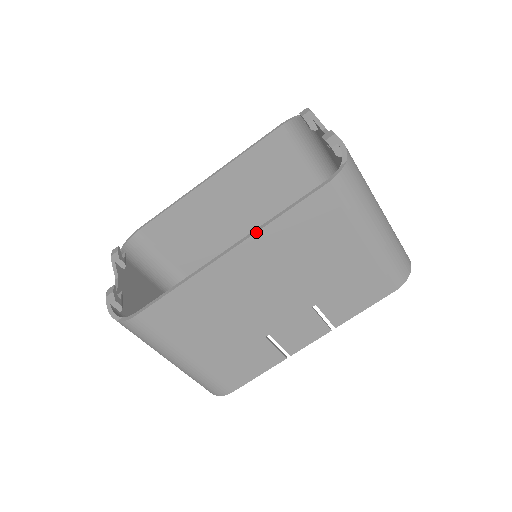
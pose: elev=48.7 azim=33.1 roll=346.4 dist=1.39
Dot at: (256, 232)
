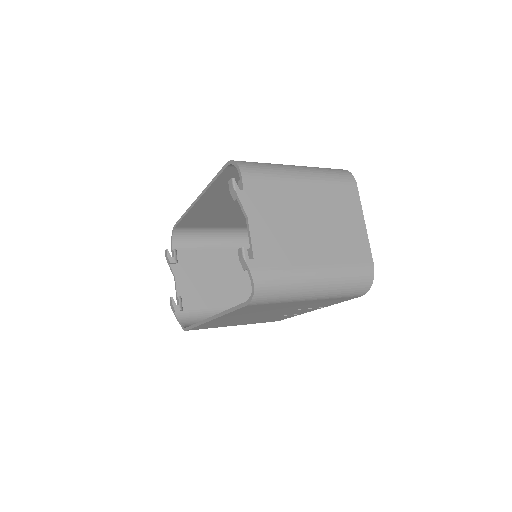
Dot at: (220, 316)
